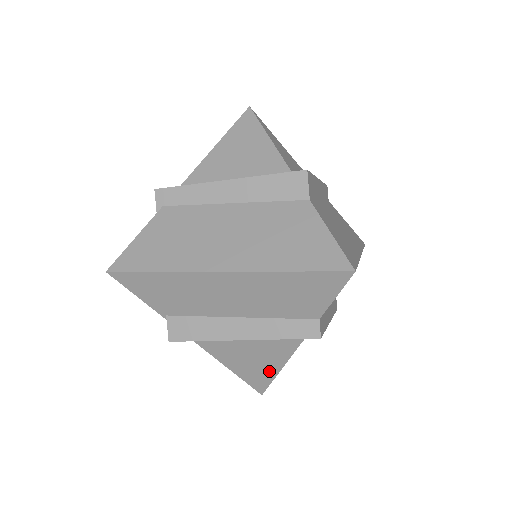
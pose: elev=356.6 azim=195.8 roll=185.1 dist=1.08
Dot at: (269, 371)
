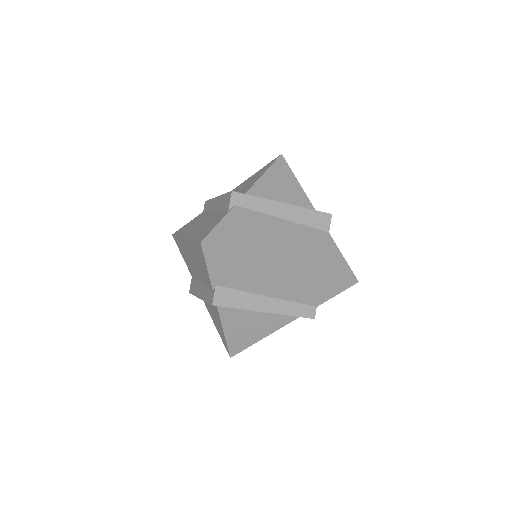
Dot at: (253, 339)
